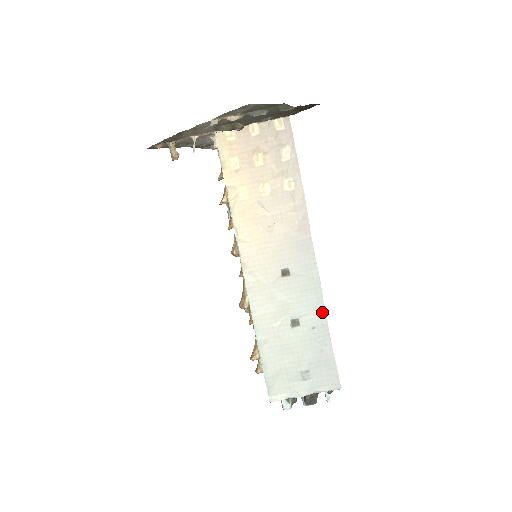
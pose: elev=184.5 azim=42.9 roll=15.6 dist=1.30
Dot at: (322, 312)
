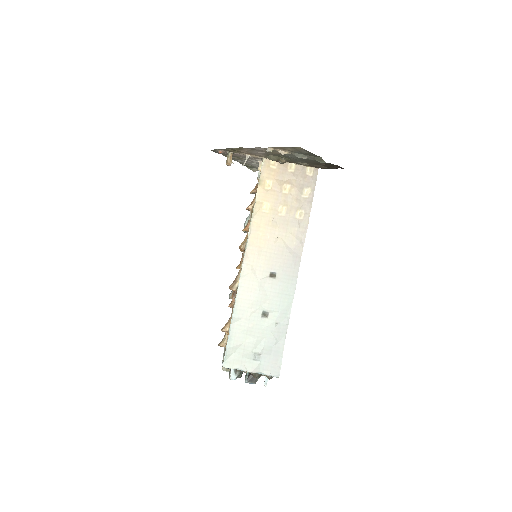
Dot at: (287, 314)
